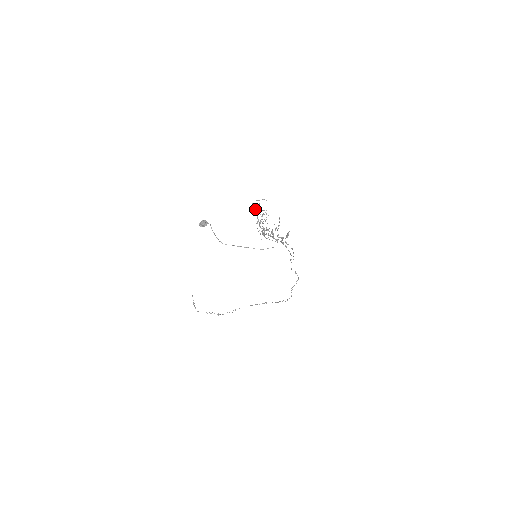
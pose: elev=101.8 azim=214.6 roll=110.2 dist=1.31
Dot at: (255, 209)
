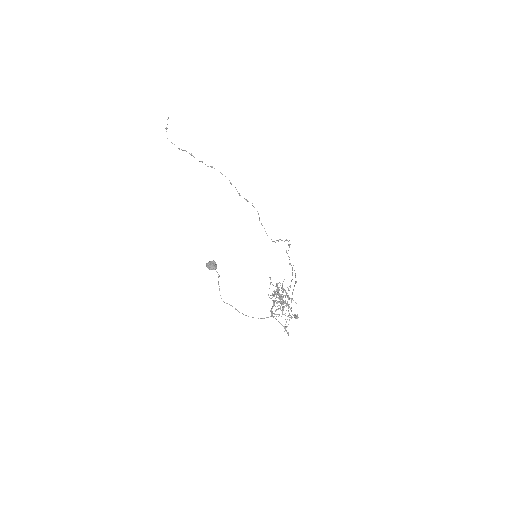
Dot at: (277, 293)
